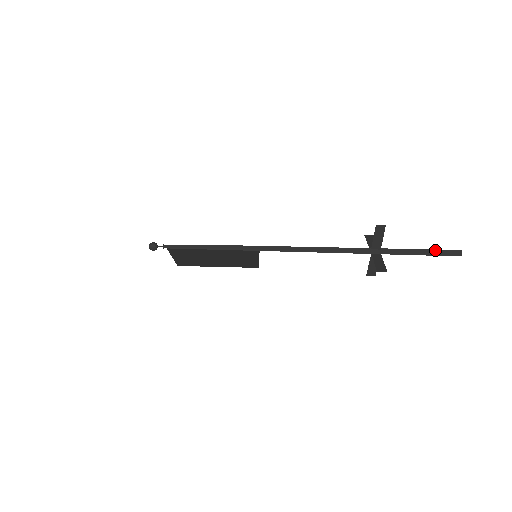
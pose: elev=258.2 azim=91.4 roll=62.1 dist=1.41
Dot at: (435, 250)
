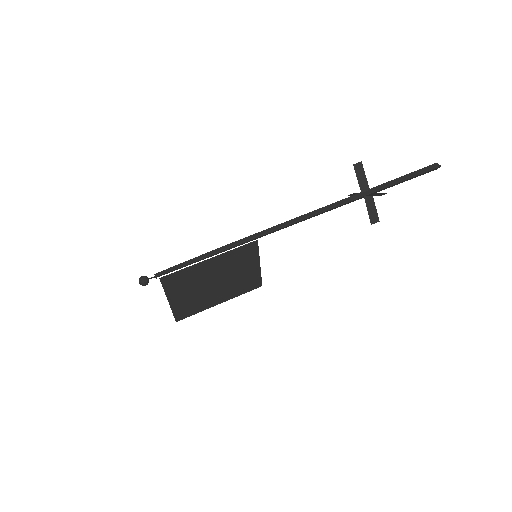
Dot at: (416, 171)
